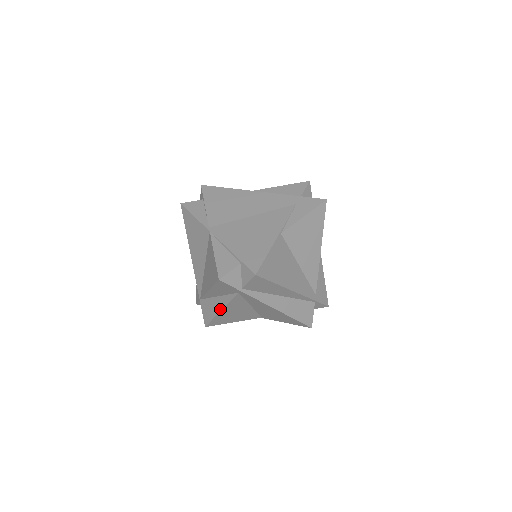
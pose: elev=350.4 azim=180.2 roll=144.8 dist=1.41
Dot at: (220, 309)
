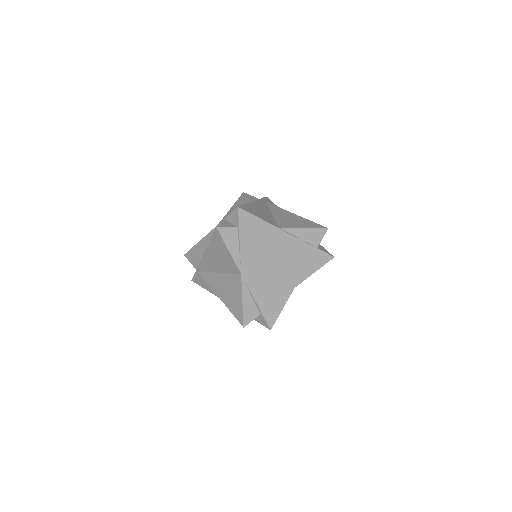
Dot at: (218, 297)
